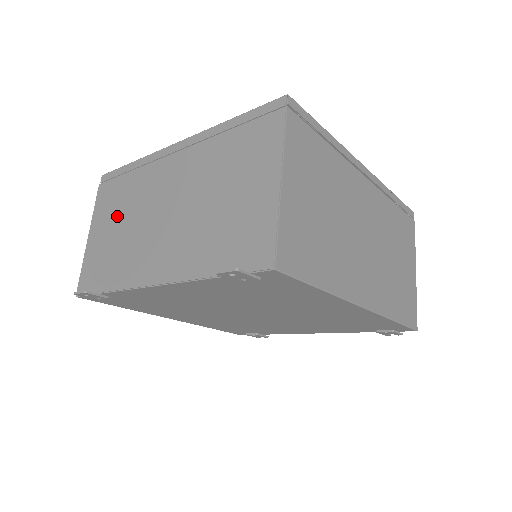
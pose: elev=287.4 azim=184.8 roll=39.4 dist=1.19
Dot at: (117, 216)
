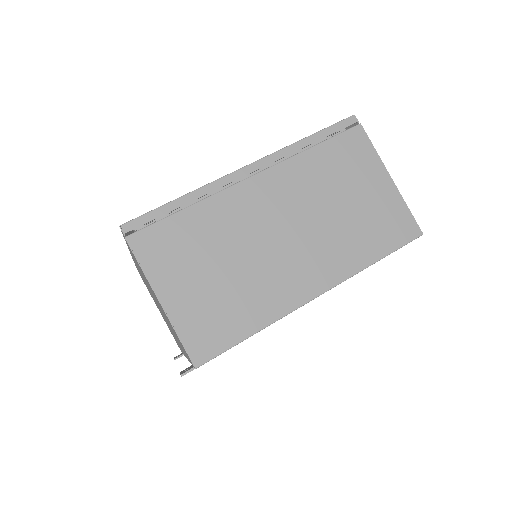
Dot at: occluded
